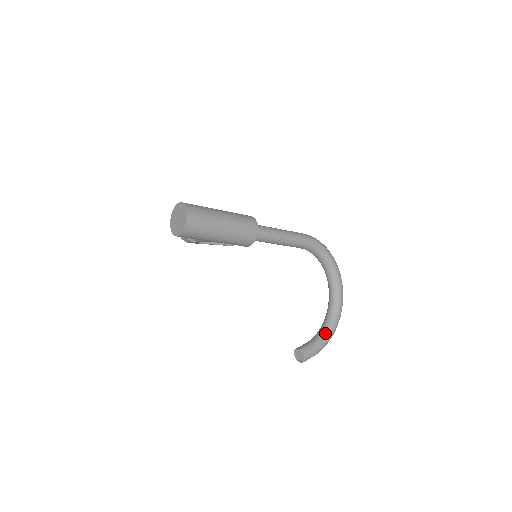
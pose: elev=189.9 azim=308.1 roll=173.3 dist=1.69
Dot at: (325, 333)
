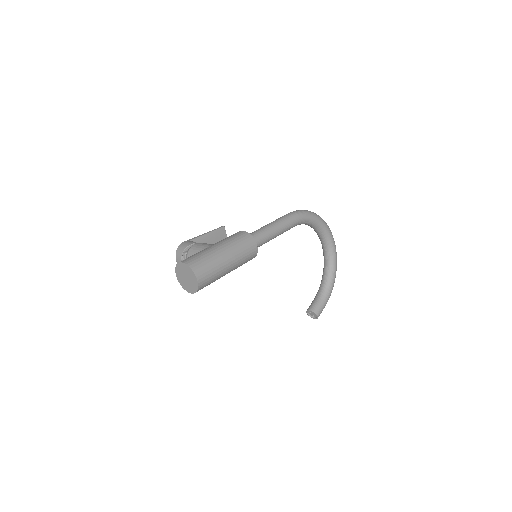
Dot at: (328, 285)
